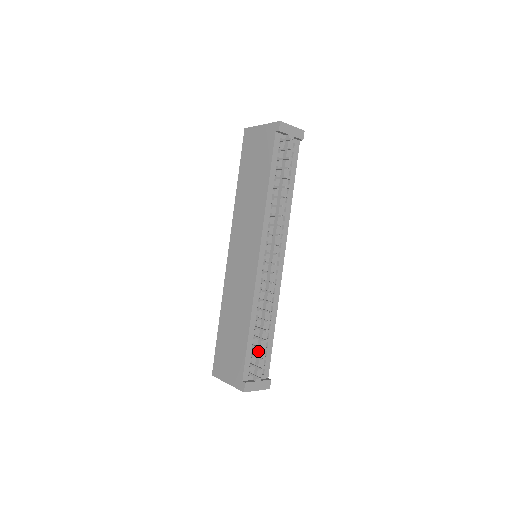
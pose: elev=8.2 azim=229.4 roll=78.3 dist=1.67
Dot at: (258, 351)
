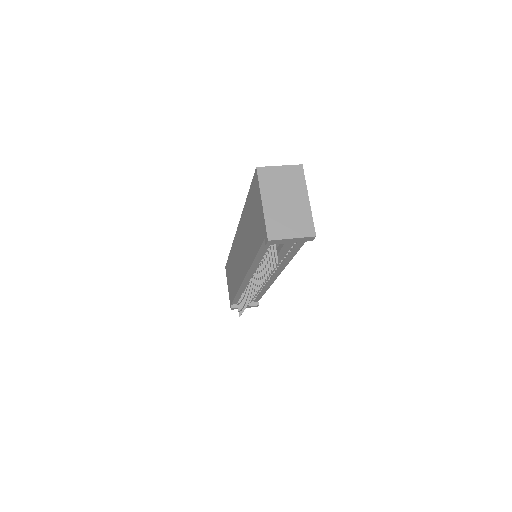
Dot at: occluded
